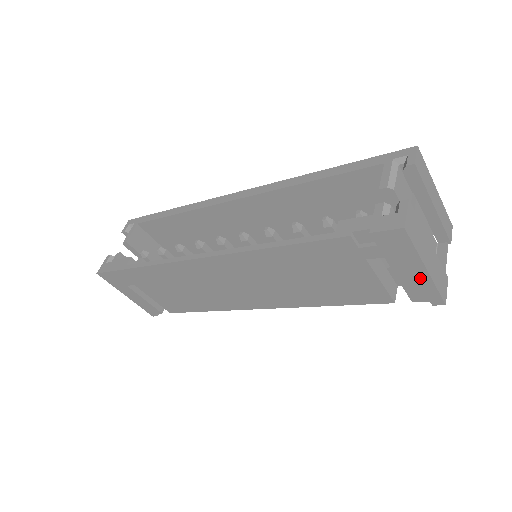
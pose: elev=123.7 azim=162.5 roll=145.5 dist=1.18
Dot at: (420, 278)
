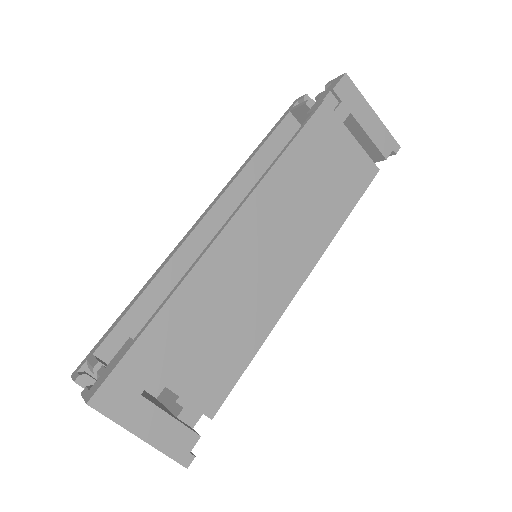
Dot at: (376, 124)
